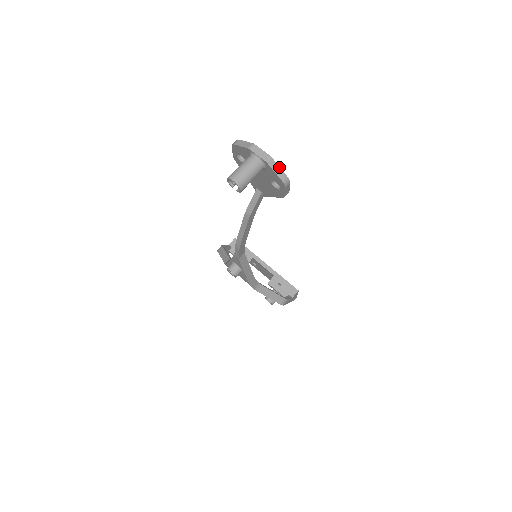
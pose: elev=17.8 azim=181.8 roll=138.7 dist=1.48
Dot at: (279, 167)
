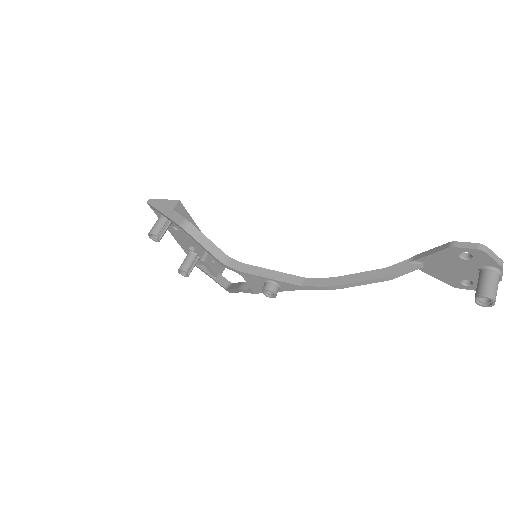
Dot at: occluded
